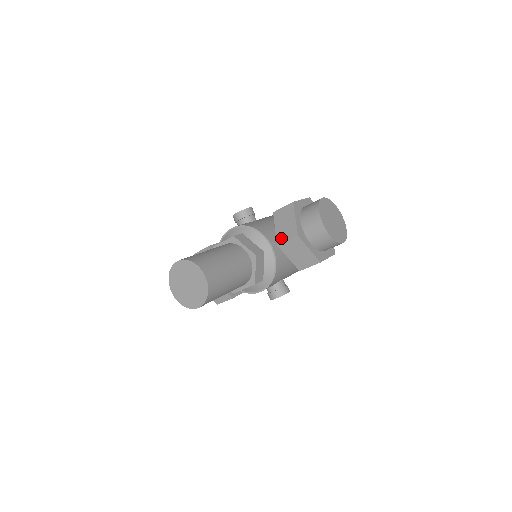
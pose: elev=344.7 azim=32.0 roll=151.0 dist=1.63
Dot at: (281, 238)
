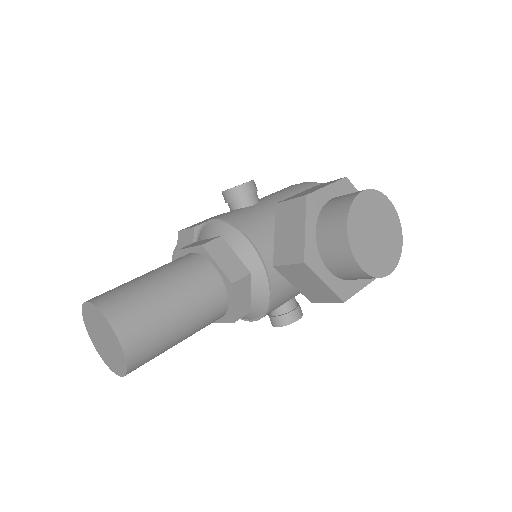
Dot at: (280, 256)
